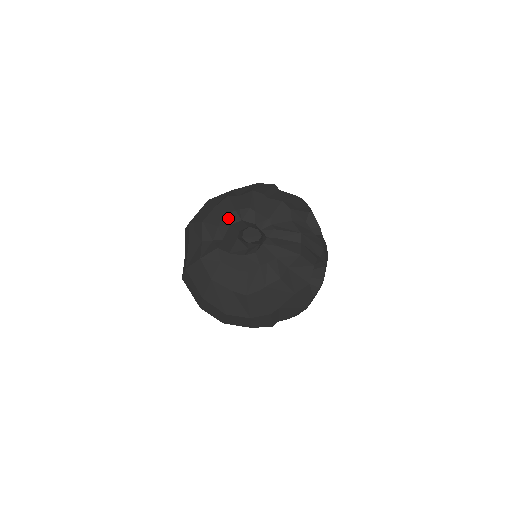
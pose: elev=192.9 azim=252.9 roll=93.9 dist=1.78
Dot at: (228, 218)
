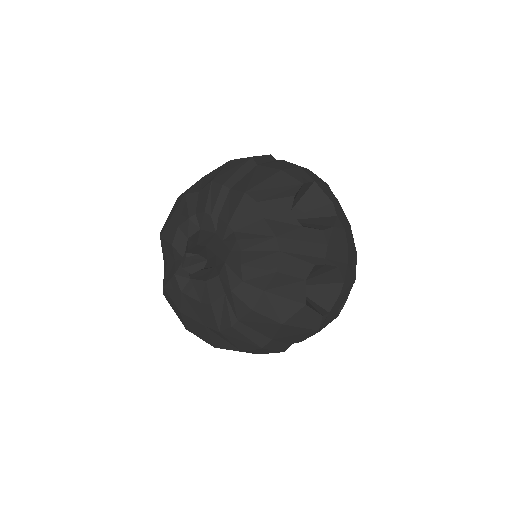
Dot at: (184, 229)
